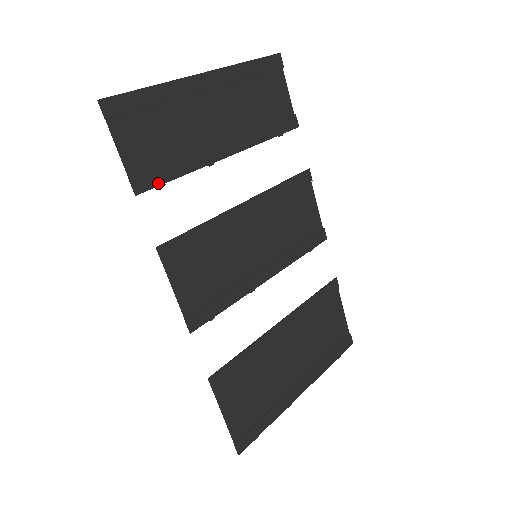
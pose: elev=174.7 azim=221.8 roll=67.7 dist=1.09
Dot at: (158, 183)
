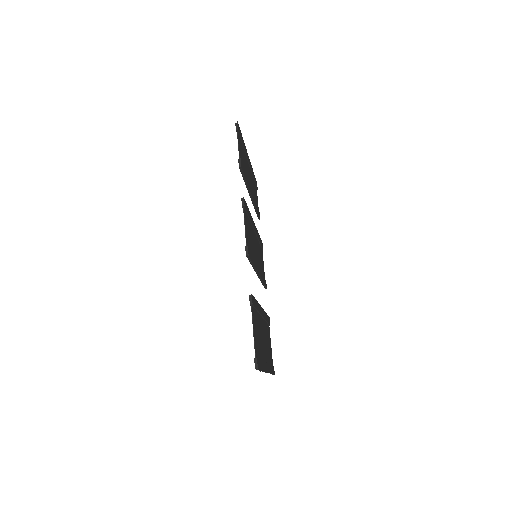
Dot at: (244, 173)
